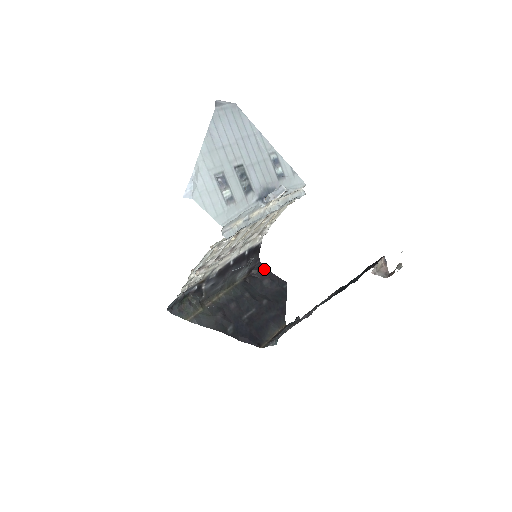
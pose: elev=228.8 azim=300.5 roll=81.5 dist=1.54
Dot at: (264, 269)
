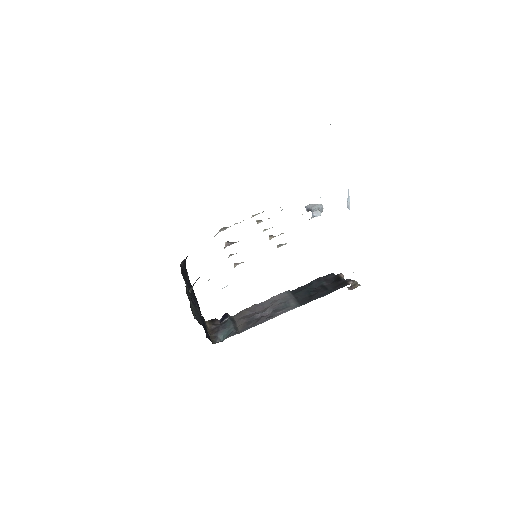
Dot at: (185, 262)
